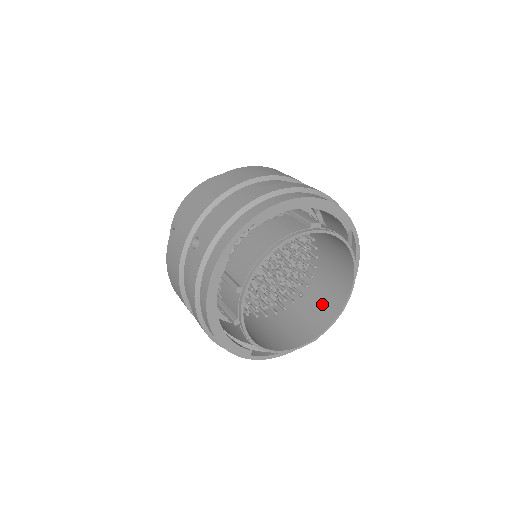
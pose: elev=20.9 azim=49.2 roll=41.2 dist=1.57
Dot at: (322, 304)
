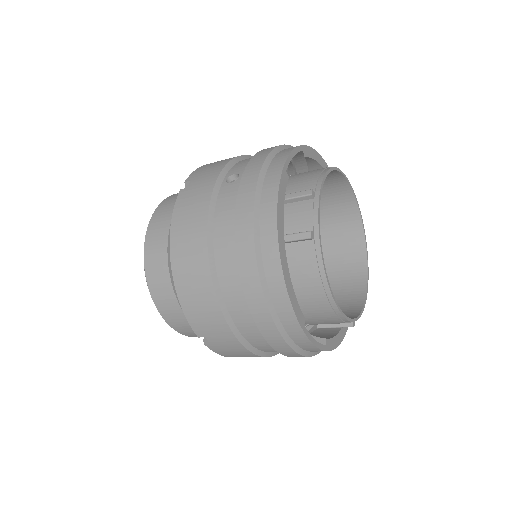
Dot at: (338, 302)
